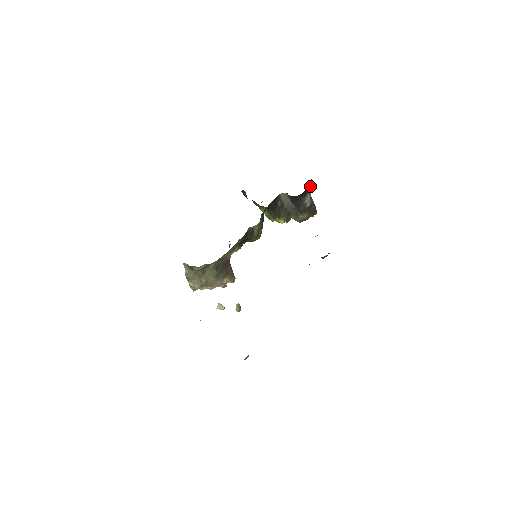
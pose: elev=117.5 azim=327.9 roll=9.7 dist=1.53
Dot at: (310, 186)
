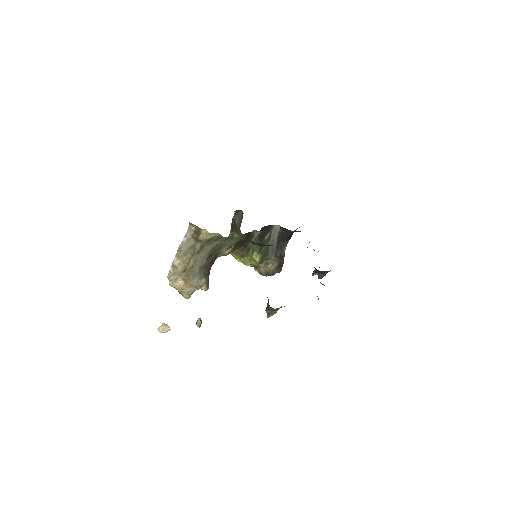
Dot at: occluded
